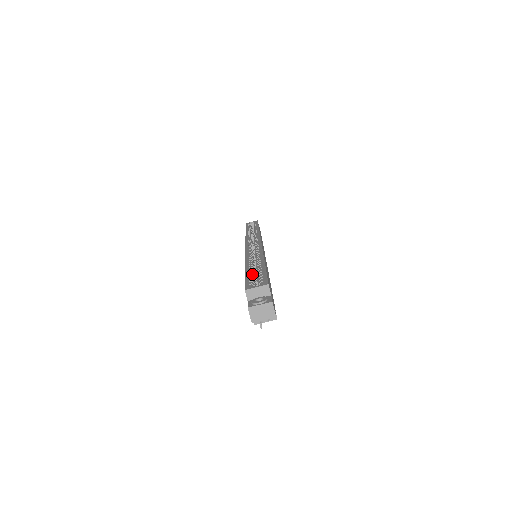
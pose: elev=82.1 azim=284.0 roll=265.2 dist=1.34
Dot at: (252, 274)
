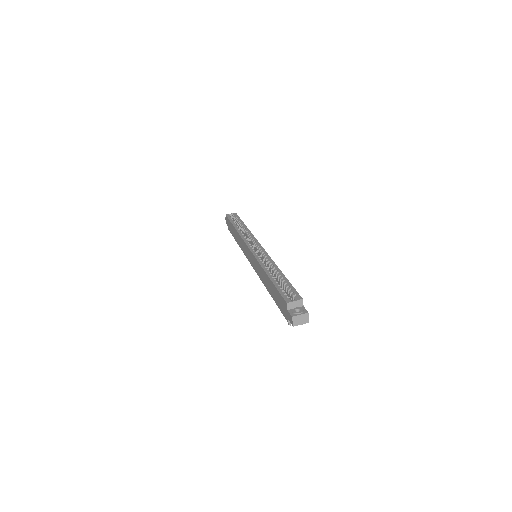
Dot at: (280, 285)
